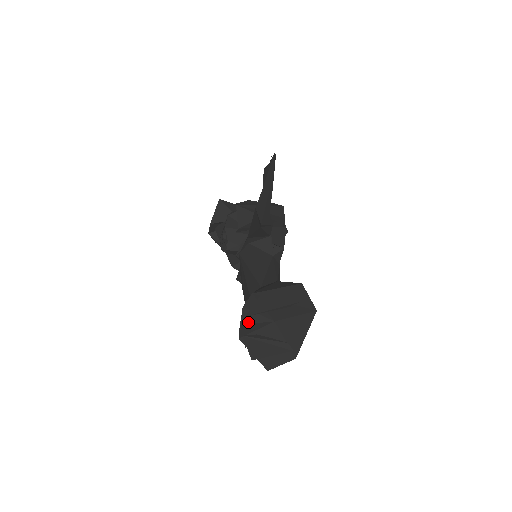
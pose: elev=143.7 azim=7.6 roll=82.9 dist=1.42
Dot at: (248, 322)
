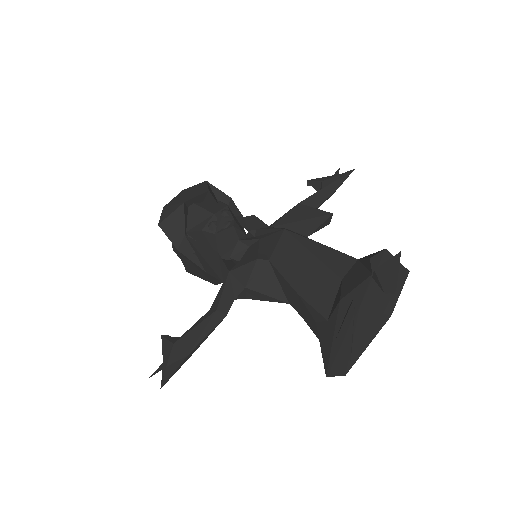
Dot at: (369, 280)
